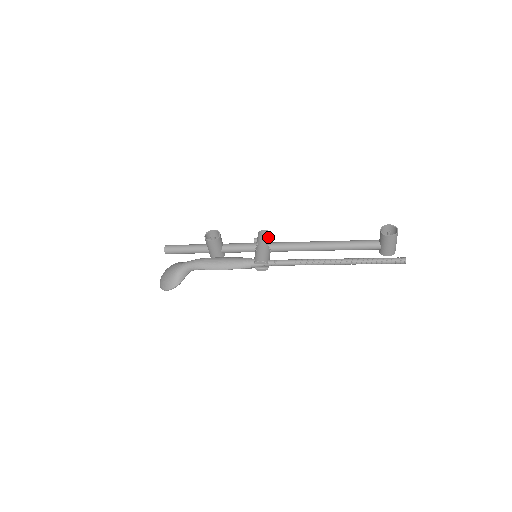
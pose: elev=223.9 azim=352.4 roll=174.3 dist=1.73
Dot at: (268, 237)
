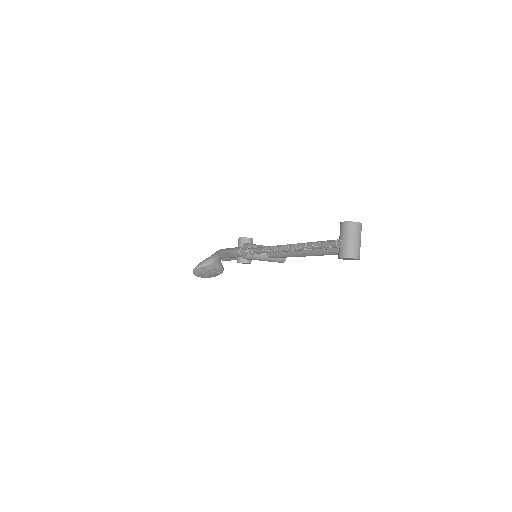
Dot at: occluded
